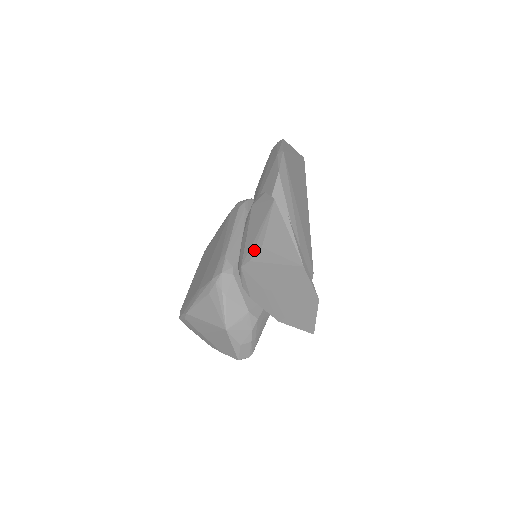
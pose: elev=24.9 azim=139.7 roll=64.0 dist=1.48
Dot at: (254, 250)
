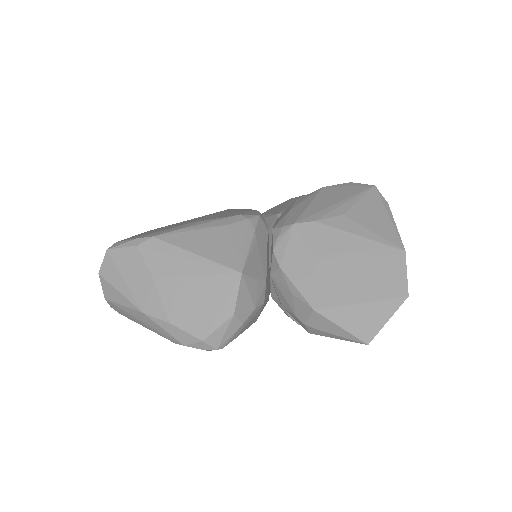
Dot at: (327, 214)
